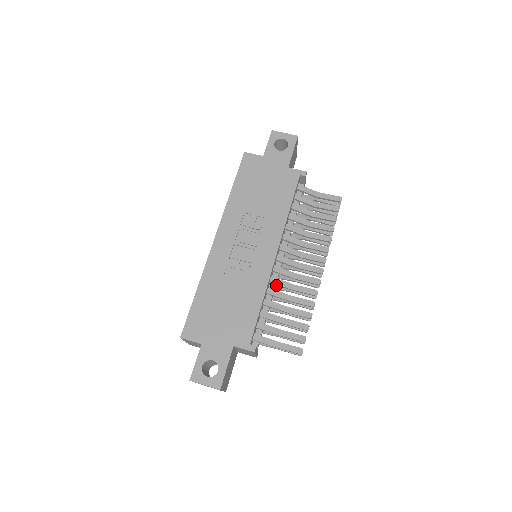
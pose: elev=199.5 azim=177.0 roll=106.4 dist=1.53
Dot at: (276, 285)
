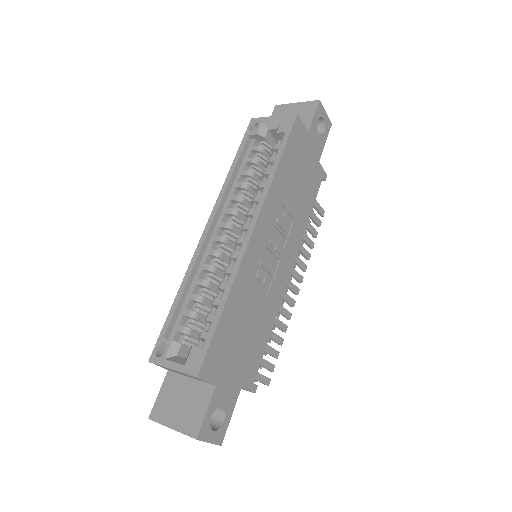
Dot at: occluded
